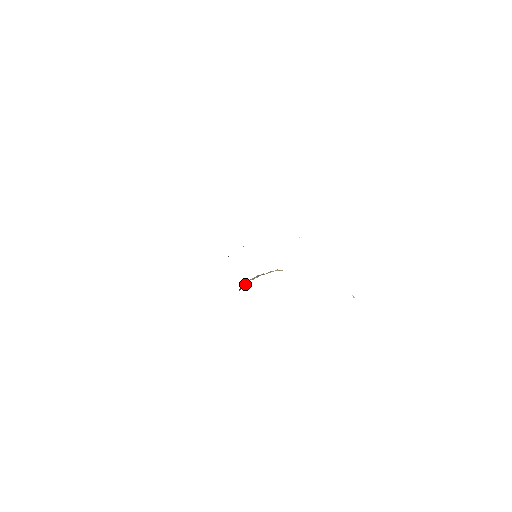
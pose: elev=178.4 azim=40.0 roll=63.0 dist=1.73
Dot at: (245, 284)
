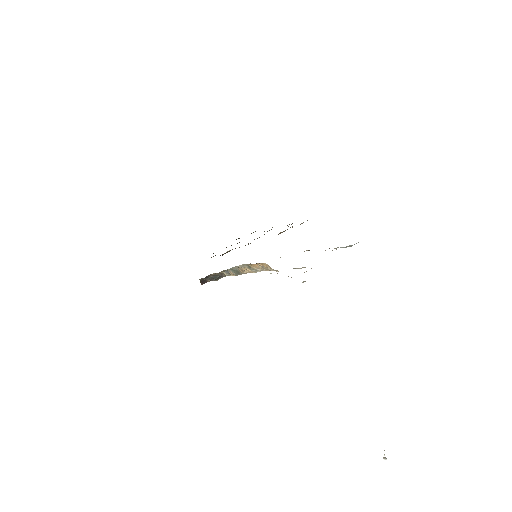
Dot at: (213, 276)
